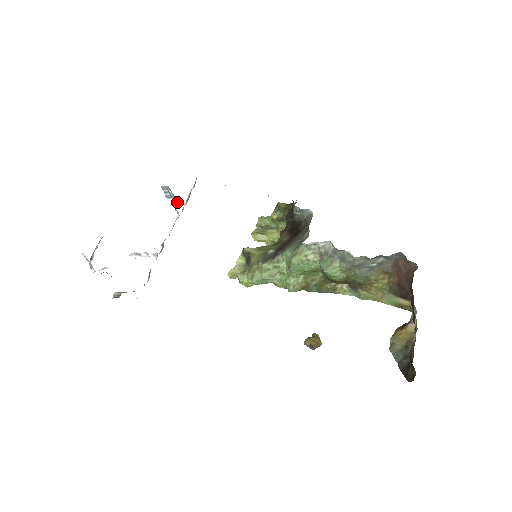
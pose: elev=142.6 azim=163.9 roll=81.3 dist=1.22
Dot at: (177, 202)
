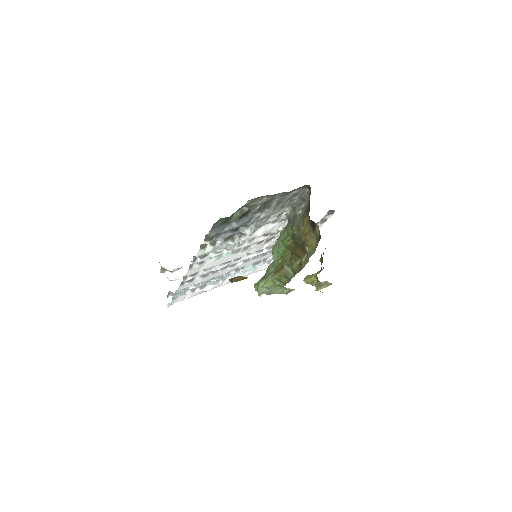
Dot at: occluded
